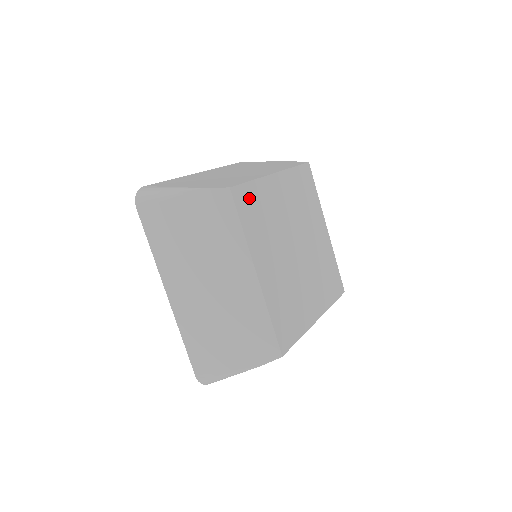
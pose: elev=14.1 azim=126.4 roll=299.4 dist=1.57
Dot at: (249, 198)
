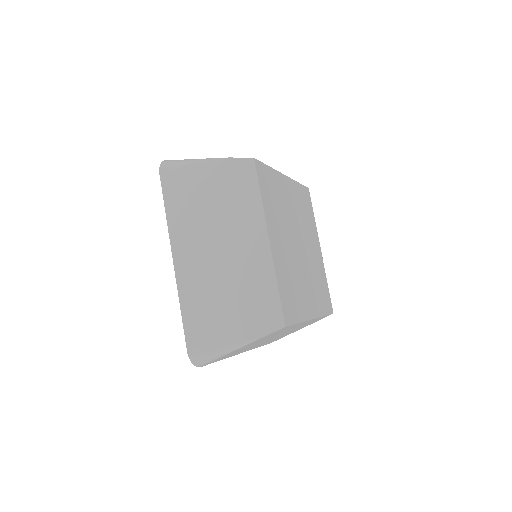
Dot at: (267, 177)
